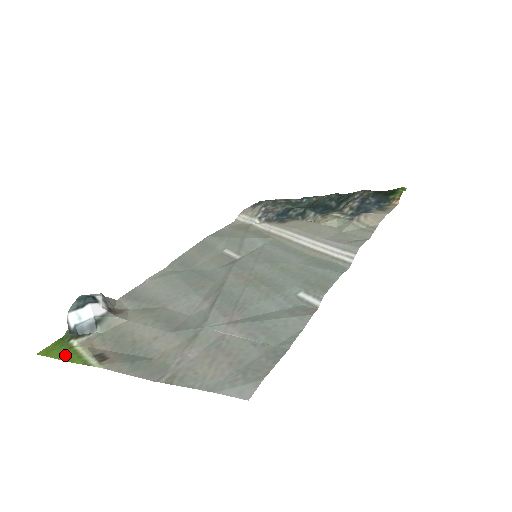
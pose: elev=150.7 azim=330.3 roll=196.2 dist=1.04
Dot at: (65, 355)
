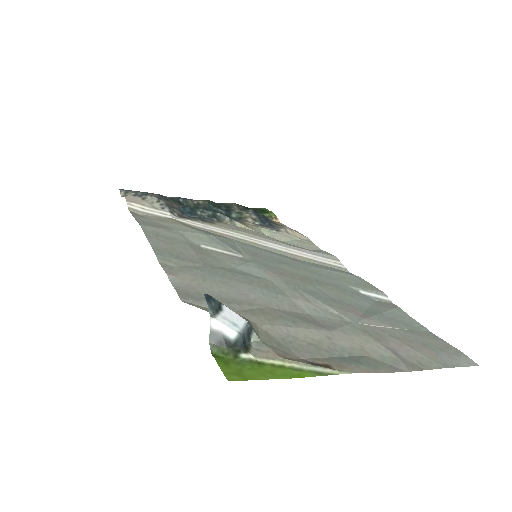
Dot at: (274, 372)
